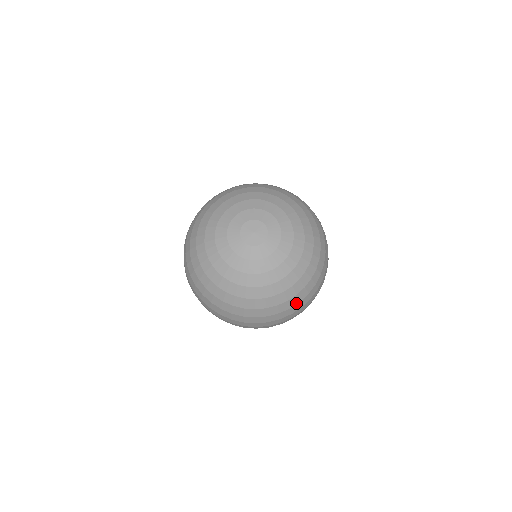
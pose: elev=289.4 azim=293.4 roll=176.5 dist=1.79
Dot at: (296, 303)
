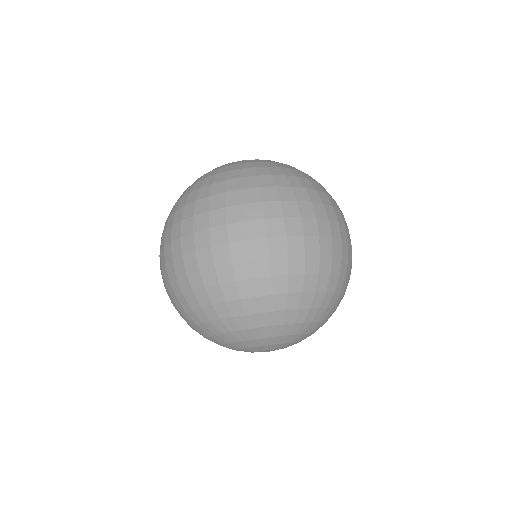
Dot at: occluded
